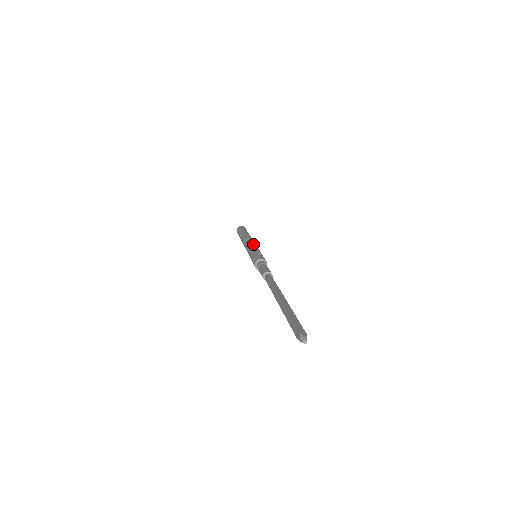
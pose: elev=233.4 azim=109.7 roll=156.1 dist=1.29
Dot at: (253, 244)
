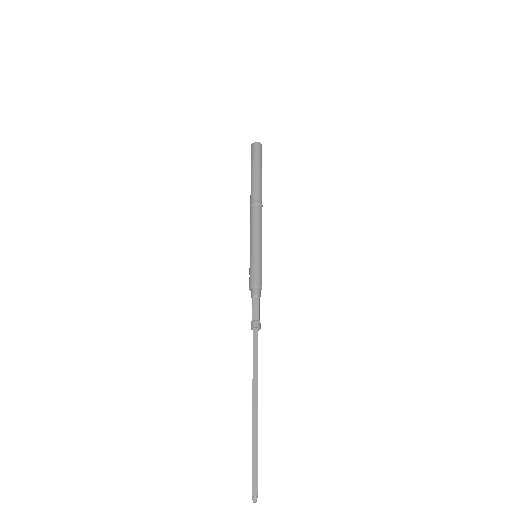
Dot at: (254, 228)
